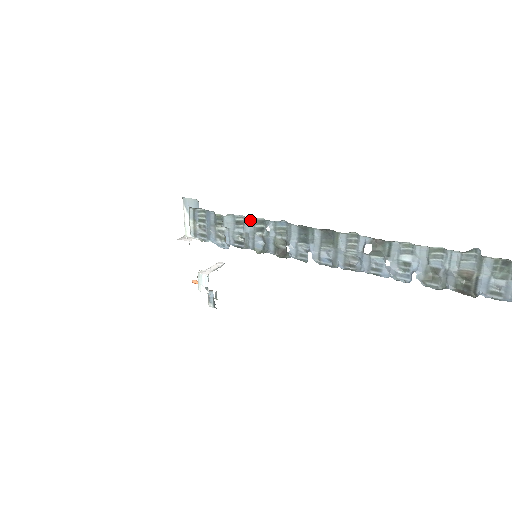
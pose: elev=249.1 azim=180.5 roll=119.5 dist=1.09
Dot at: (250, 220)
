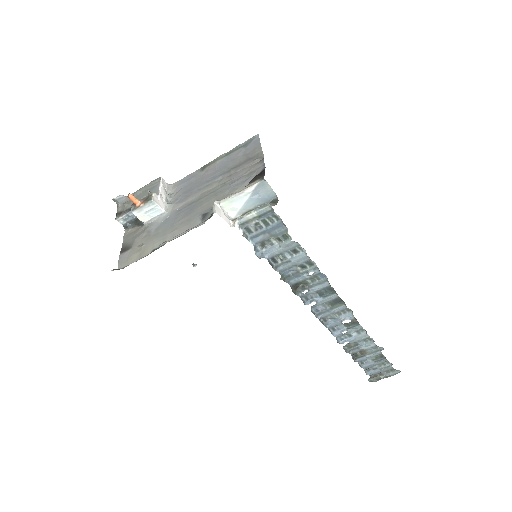
Dot at: (306, 257)
